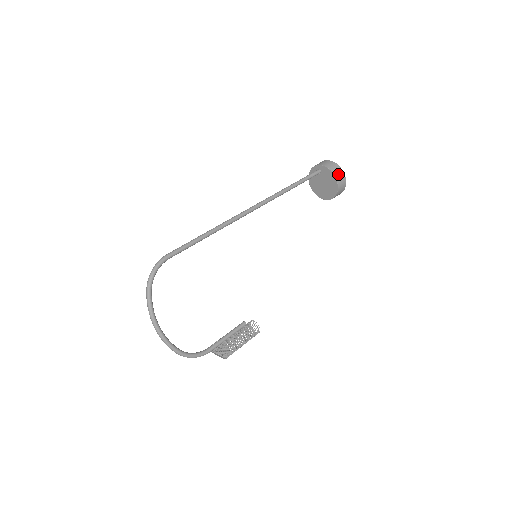
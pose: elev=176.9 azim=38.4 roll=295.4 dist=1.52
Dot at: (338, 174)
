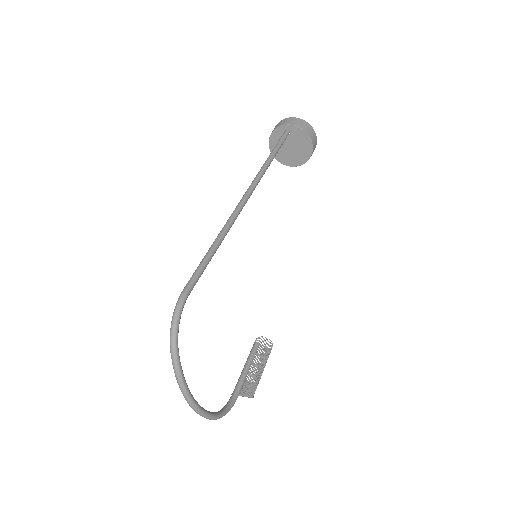
Dot at: (312, 135)
